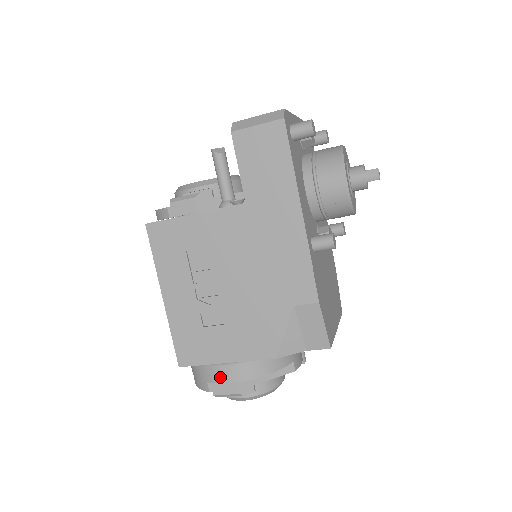
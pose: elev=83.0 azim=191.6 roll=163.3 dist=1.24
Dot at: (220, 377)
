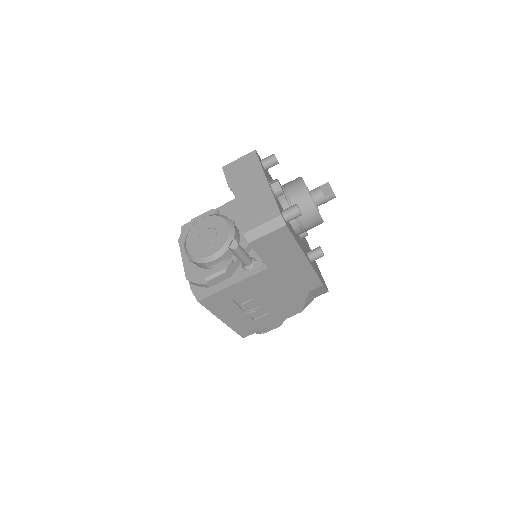
Dot at: (268, 328)
